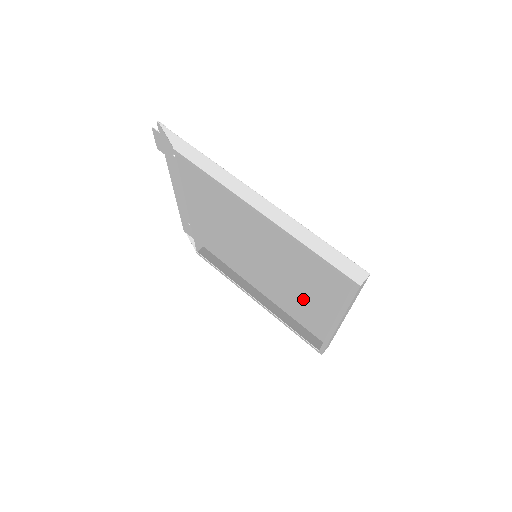
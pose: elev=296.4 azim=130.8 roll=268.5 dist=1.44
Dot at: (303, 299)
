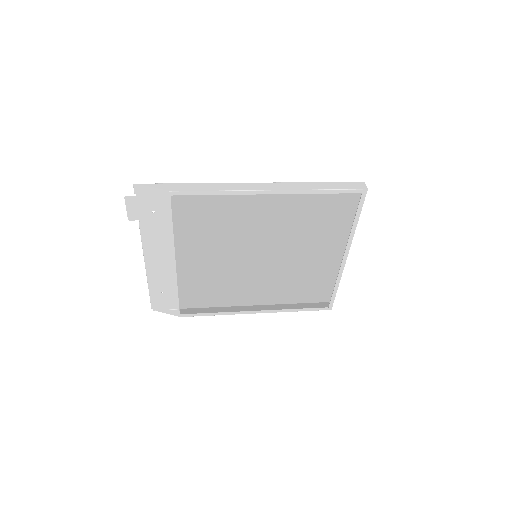
Dot at: (313, 257)
